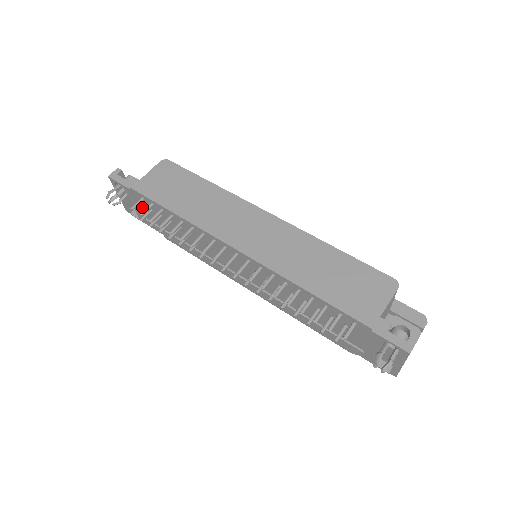
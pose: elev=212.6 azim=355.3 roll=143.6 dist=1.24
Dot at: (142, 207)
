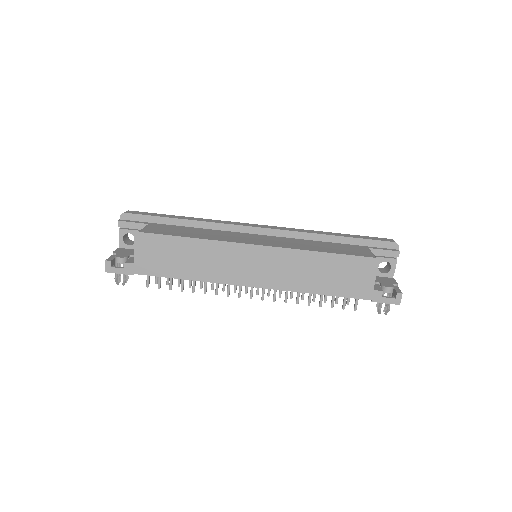
Dot at: occluded
